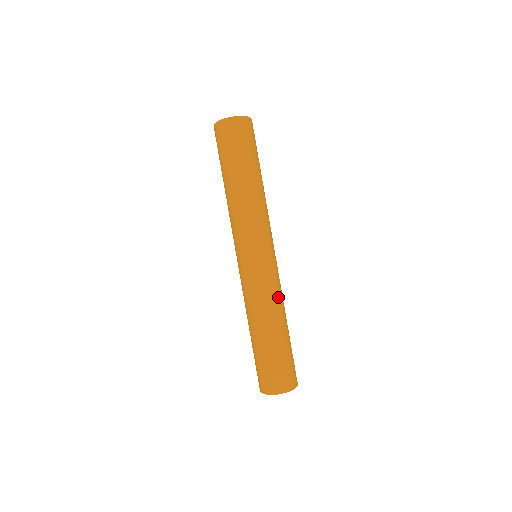
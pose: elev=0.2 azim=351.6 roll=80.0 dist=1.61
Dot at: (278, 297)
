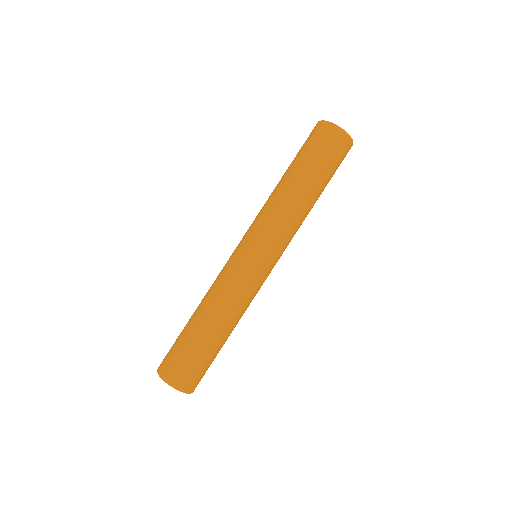
Dot at: (240, 303)
